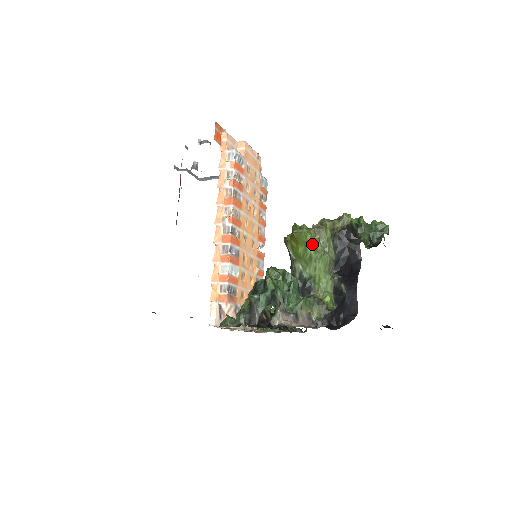
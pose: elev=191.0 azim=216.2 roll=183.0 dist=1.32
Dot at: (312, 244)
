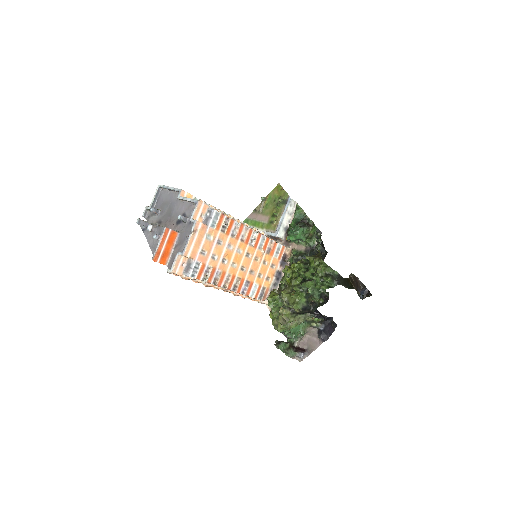
Dot at: occluded
